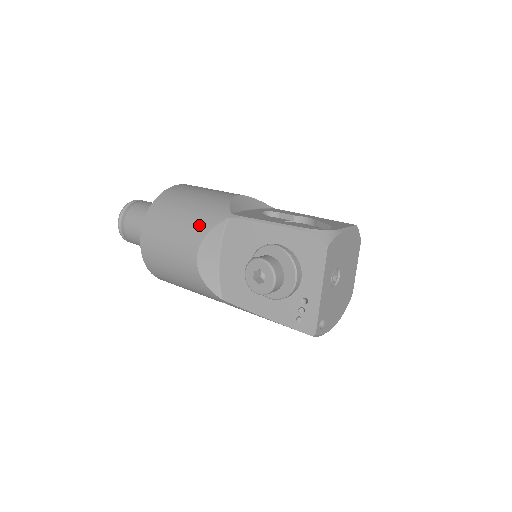
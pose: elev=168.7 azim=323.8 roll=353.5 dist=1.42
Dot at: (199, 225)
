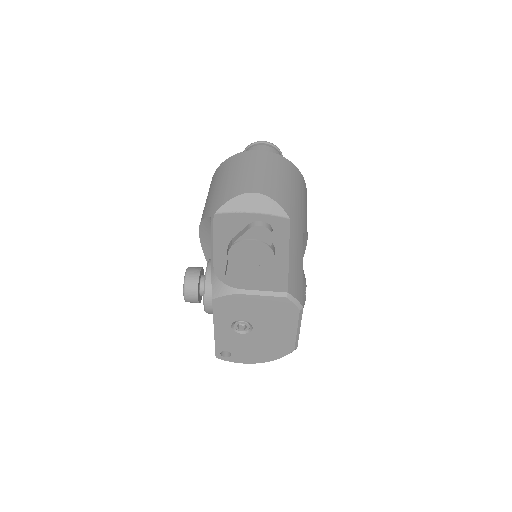
Dot at: (206, 208)
